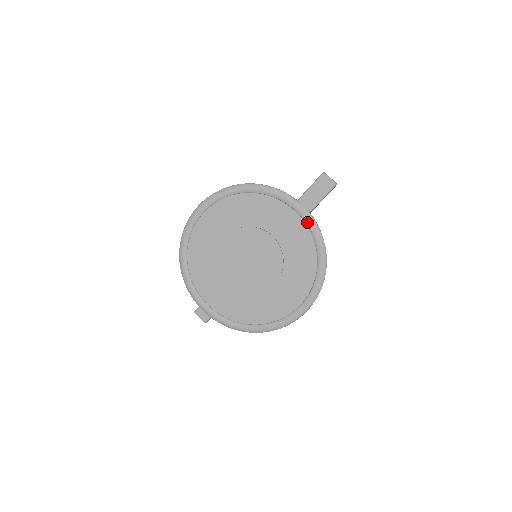
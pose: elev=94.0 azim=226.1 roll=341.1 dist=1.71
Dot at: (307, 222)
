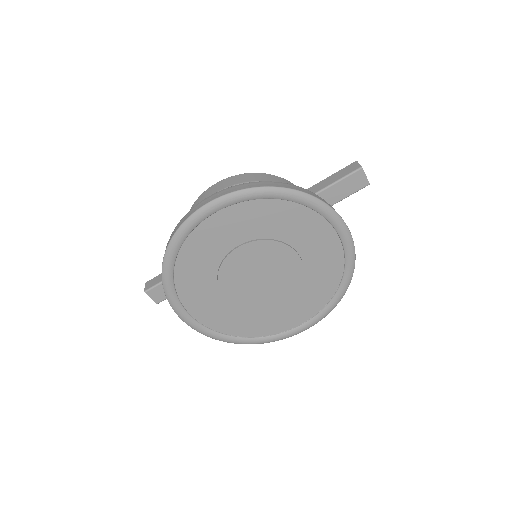
Dot at: (346, 248)
